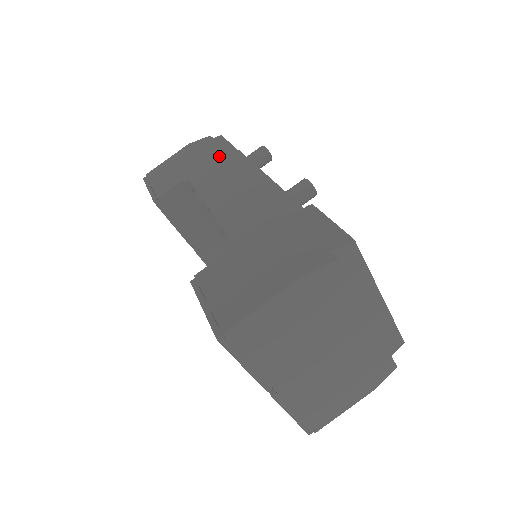
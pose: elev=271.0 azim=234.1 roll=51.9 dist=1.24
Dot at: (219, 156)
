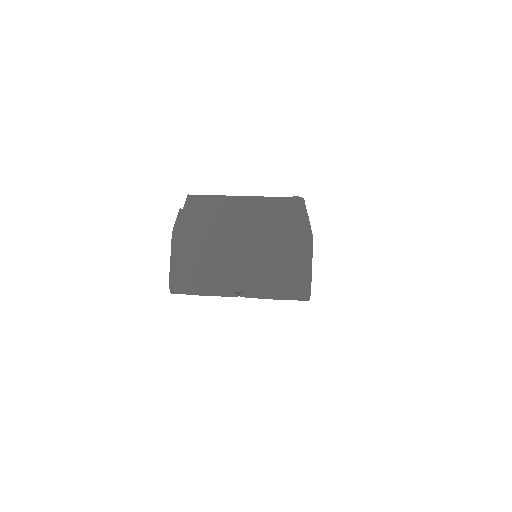
Dot at: occluded
